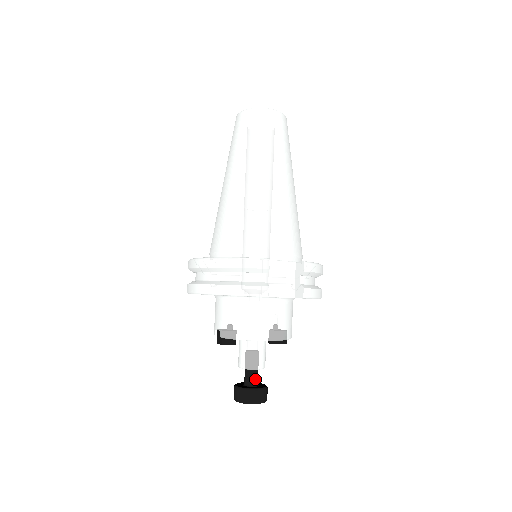
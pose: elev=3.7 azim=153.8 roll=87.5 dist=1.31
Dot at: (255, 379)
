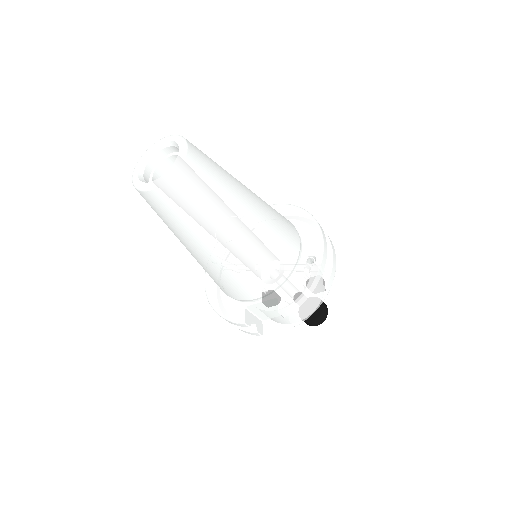
Dot at: occluded
